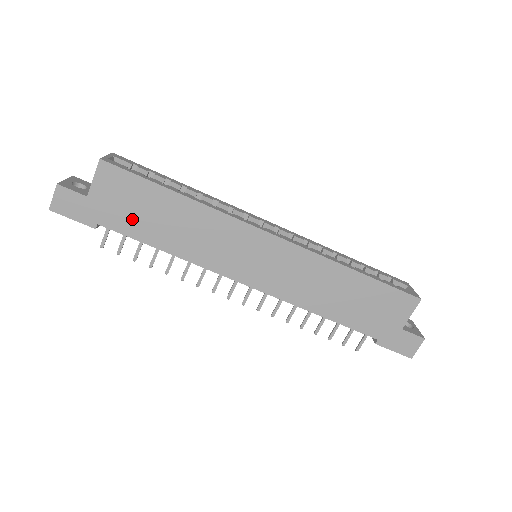
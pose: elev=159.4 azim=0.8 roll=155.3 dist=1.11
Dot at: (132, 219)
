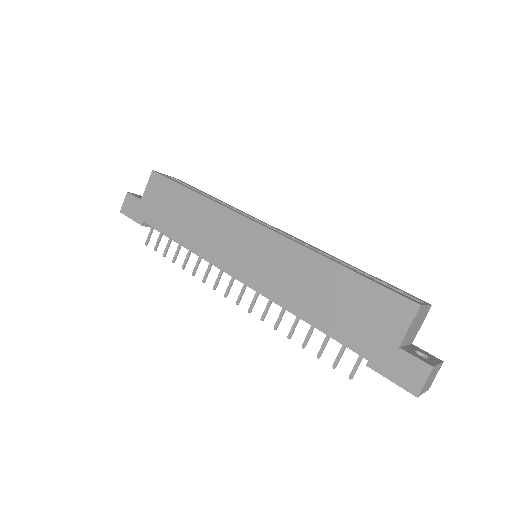
Dot at: (164, 216)
